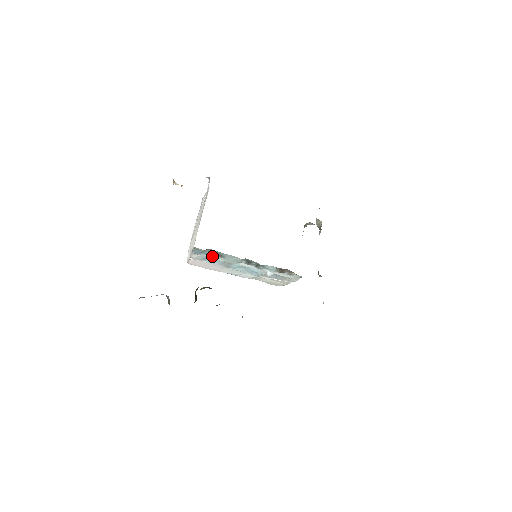
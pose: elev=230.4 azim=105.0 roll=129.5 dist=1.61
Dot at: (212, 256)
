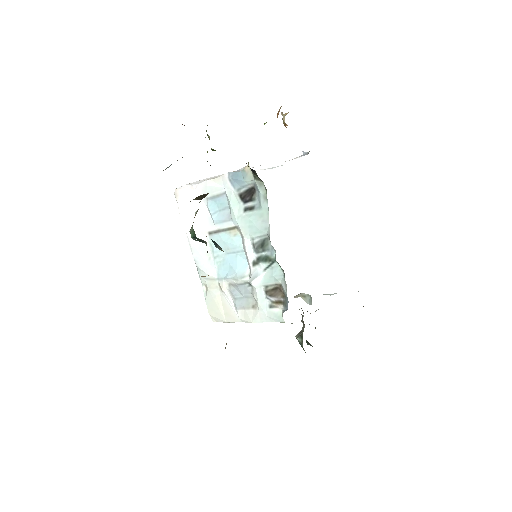
Dot at: (236, 200)
